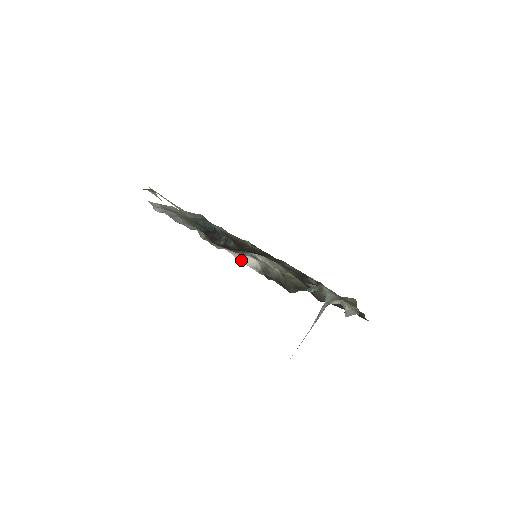
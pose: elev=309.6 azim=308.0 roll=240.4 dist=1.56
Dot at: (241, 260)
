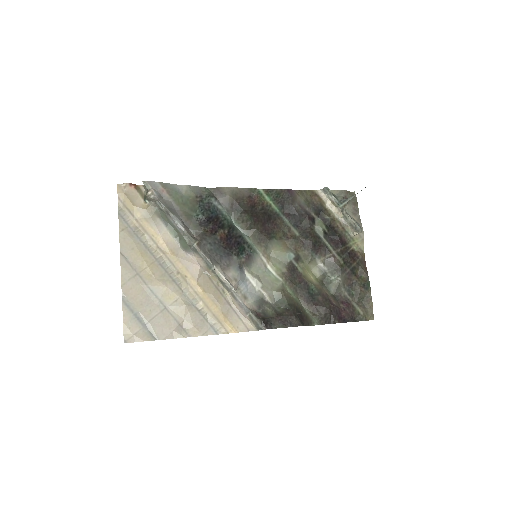
Dot at: (235, 290)
